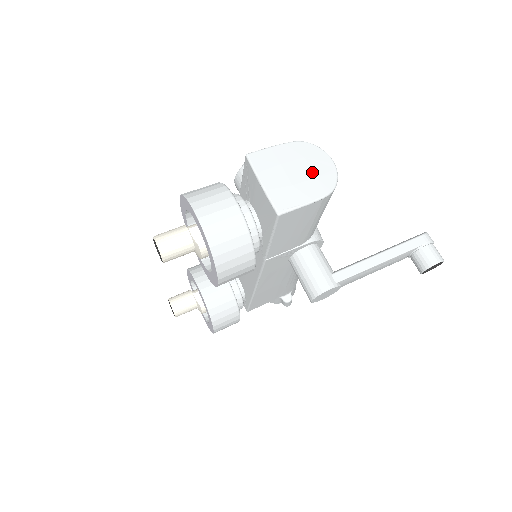
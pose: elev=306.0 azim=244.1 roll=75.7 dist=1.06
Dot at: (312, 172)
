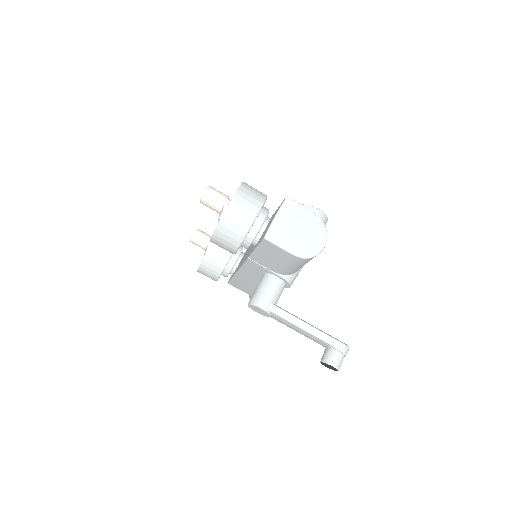
Dot at: (307, 239)
